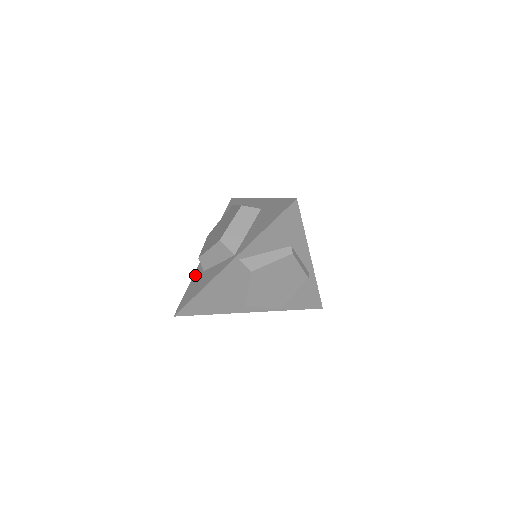
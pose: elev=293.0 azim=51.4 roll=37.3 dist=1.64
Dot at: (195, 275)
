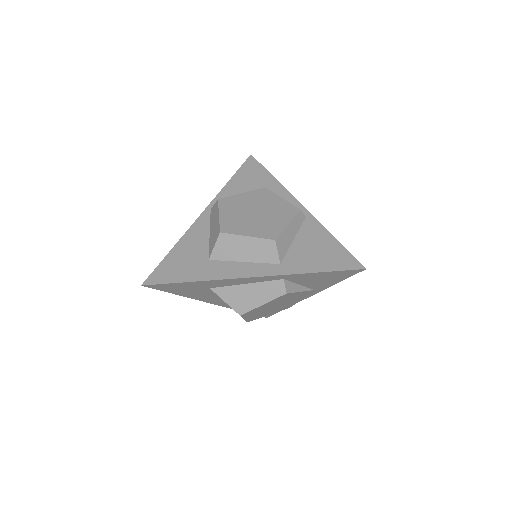
Dot at: occluded
